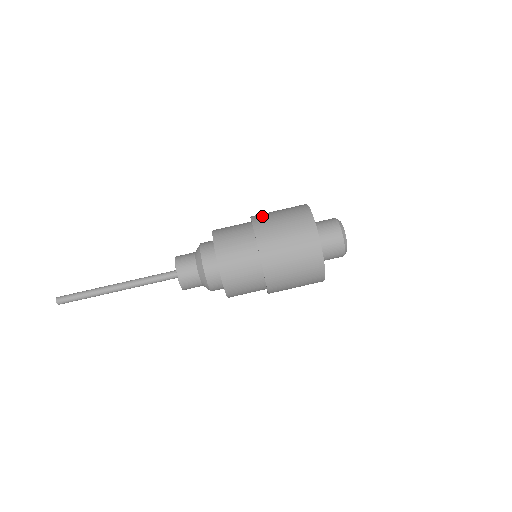
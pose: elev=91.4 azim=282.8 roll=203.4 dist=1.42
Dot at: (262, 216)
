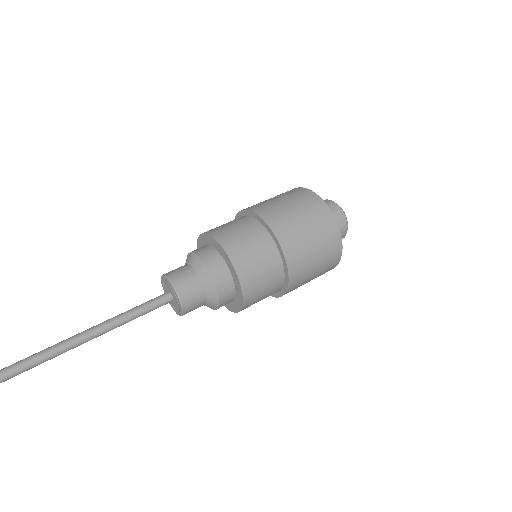
Dot at: (259, 205)
